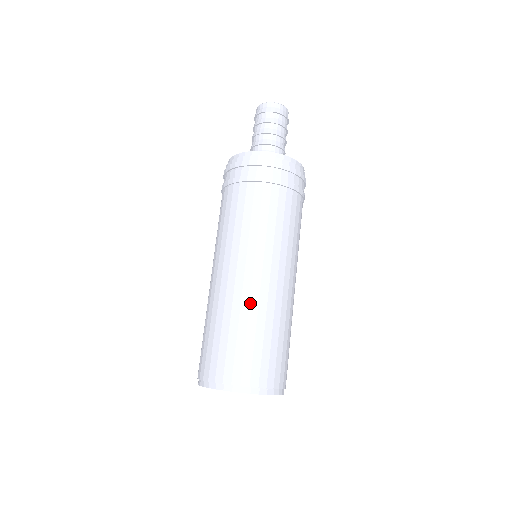
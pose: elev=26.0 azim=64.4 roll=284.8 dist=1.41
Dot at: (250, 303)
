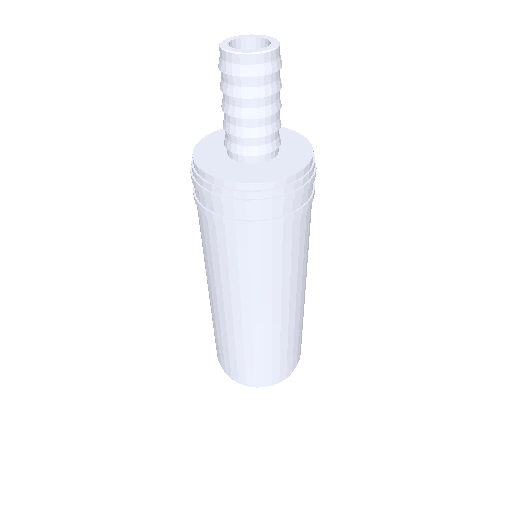
Dot at: (234, 333)
